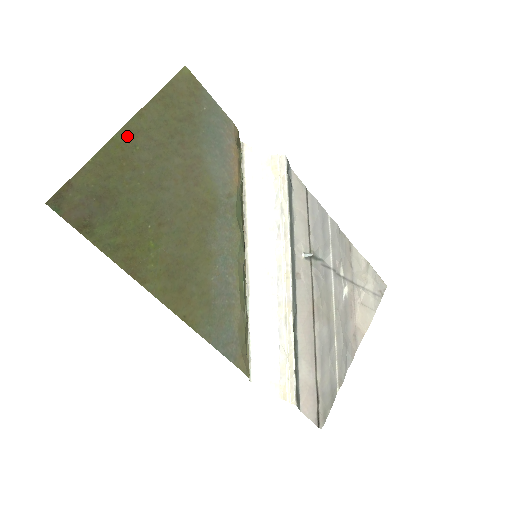
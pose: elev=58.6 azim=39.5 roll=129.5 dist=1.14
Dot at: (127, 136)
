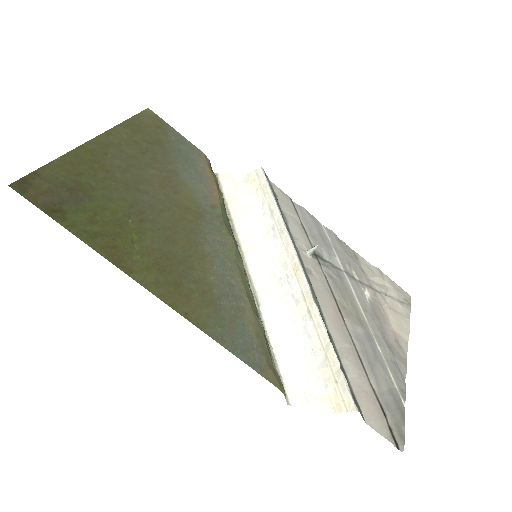
Dot at: (97, 146)
